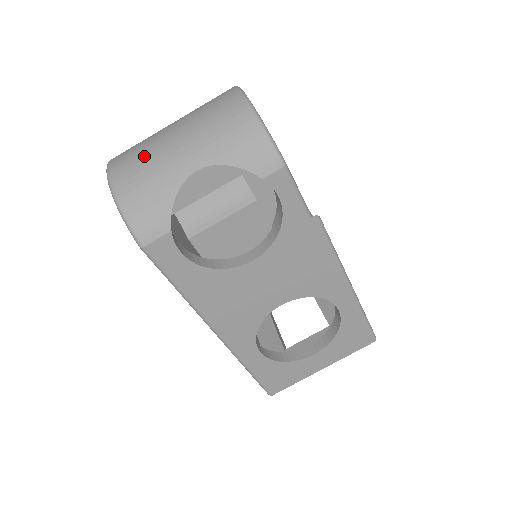
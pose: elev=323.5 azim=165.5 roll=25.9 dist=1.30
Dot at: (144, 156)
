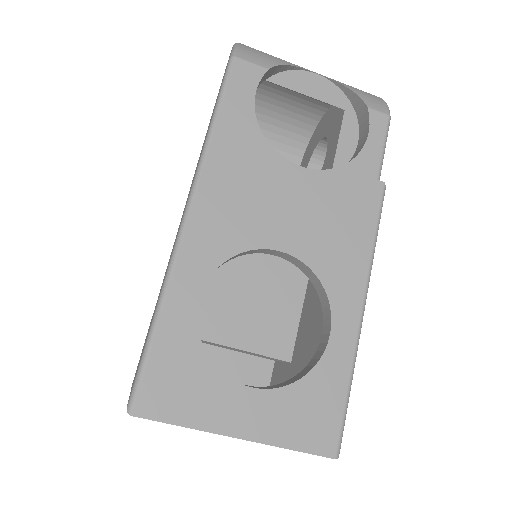
Dot at: occluded
